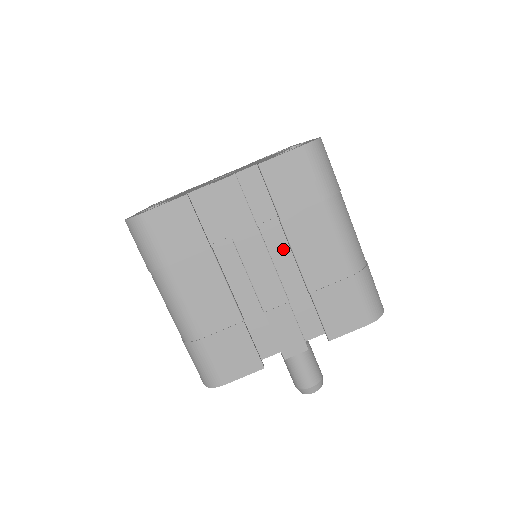
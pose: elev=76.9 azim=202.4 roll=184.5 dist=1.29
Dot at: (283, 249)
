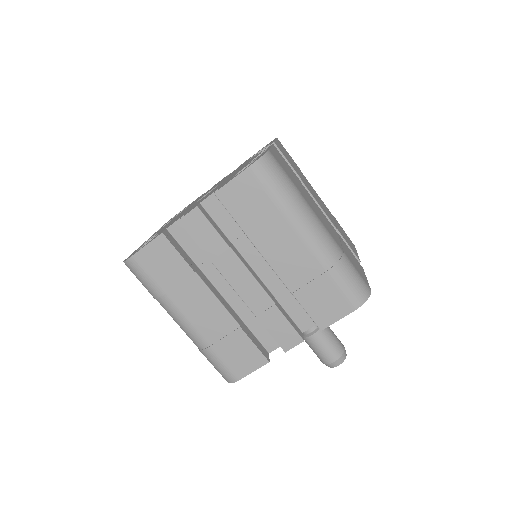
Dot at: (262, 257)
